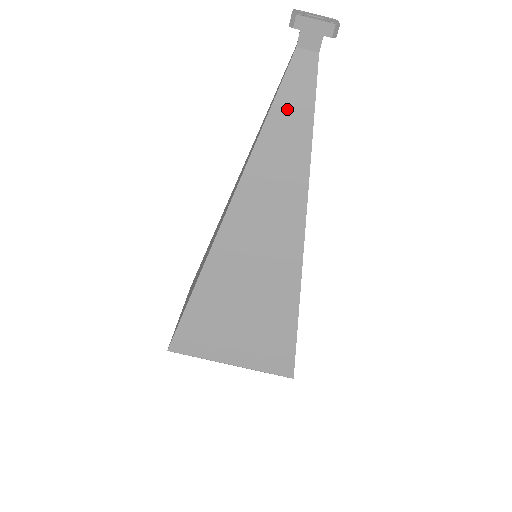
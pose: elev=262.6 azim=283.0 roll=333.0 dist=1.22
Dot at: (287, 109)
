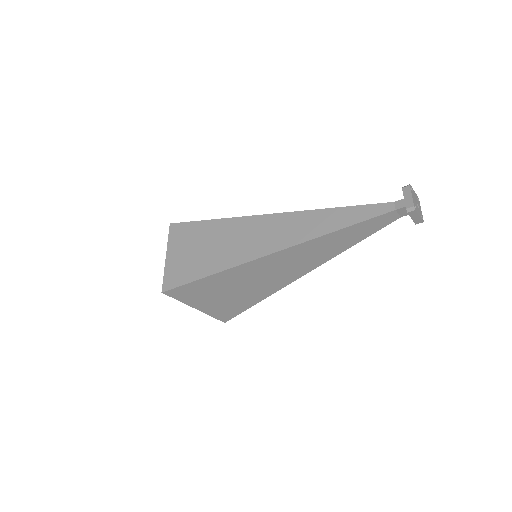
Dot at: (361, 229)
